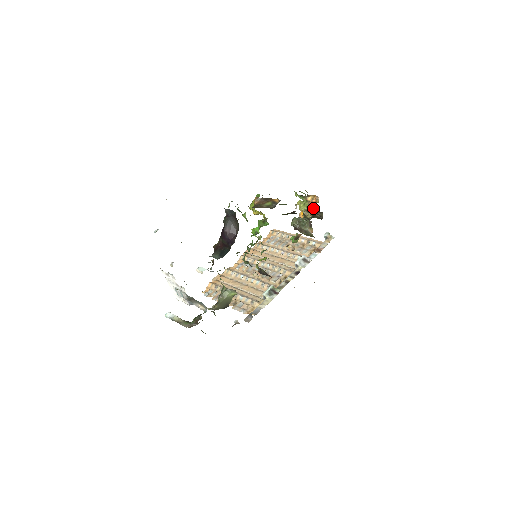
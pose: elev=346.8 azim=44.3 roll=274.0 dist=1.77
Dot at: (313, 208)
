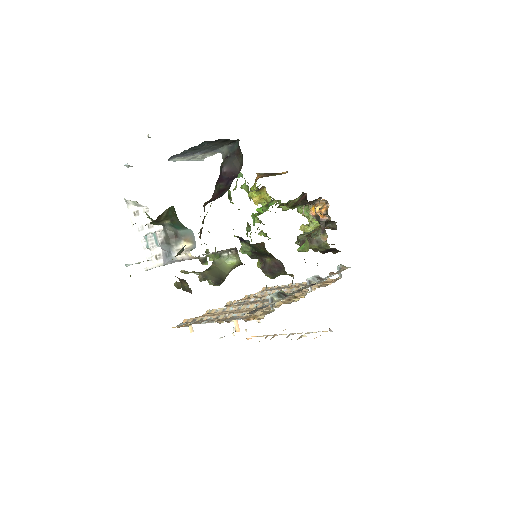
Dot at: occluded
